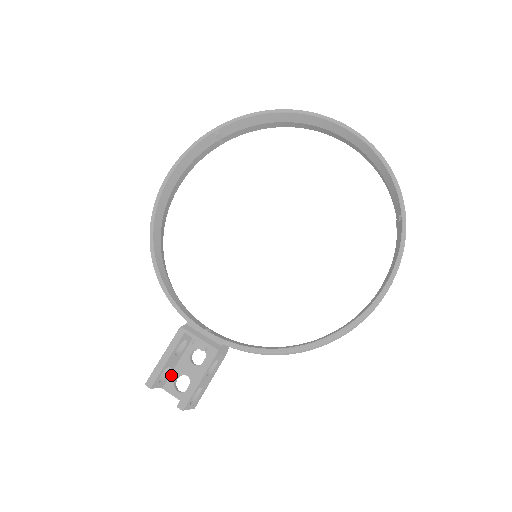
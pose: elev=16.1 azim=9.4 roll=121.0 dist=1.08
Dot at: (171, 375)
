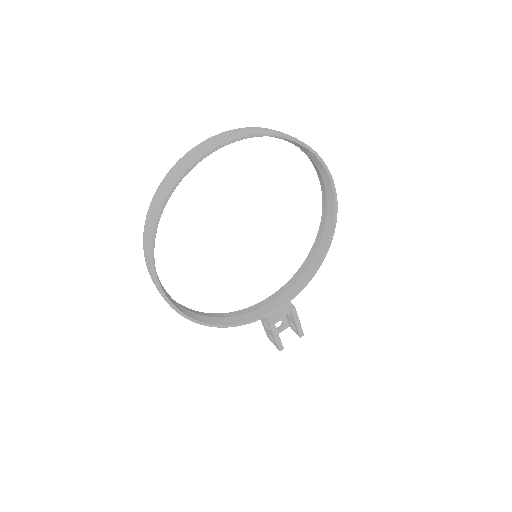
Dot at: occluded
